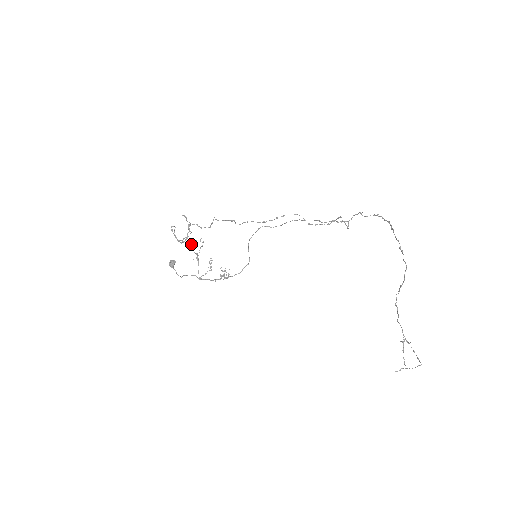
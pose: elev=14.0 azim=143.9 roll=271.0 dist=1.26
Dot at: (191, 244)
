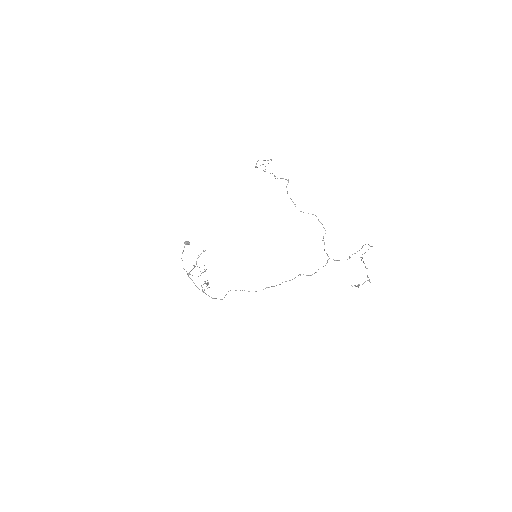
Dot at: occluded
